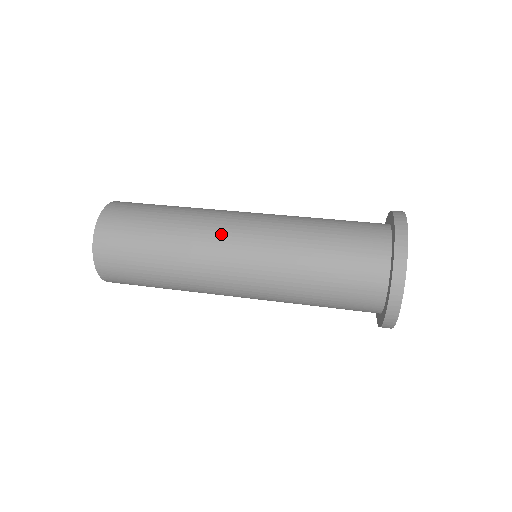
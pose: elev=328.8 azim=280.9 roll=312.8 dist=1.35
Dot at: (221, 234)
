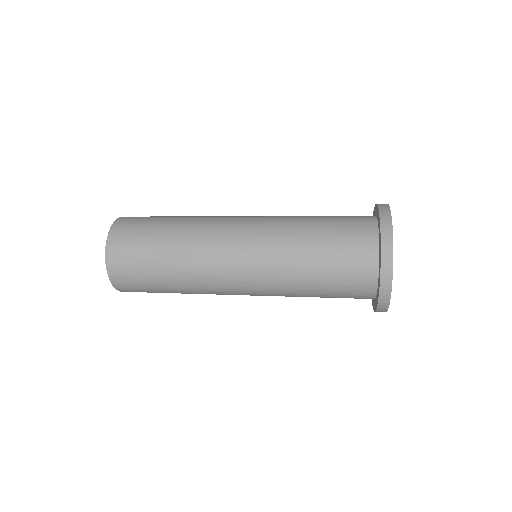
Dot at: (226, 220)
